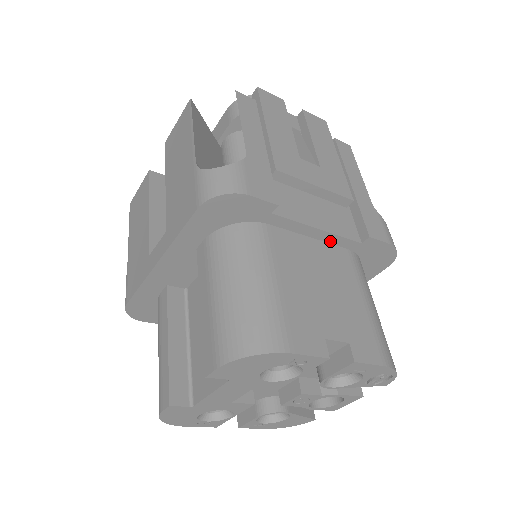
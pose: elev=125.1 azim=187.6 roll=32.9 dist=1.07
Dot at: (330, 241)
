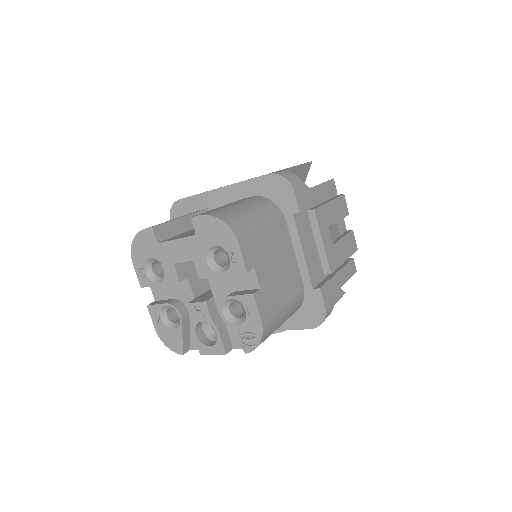
Dot at: (301, 268)
